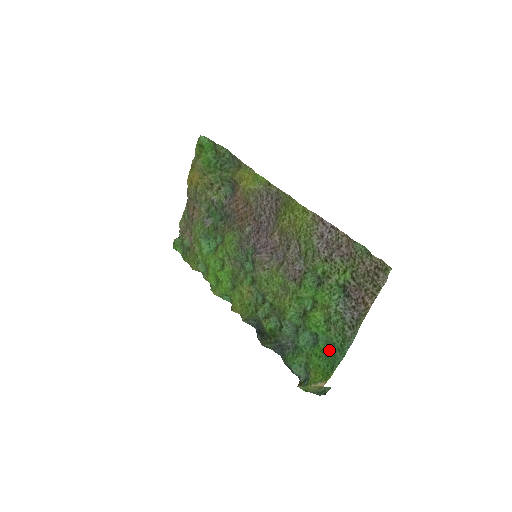
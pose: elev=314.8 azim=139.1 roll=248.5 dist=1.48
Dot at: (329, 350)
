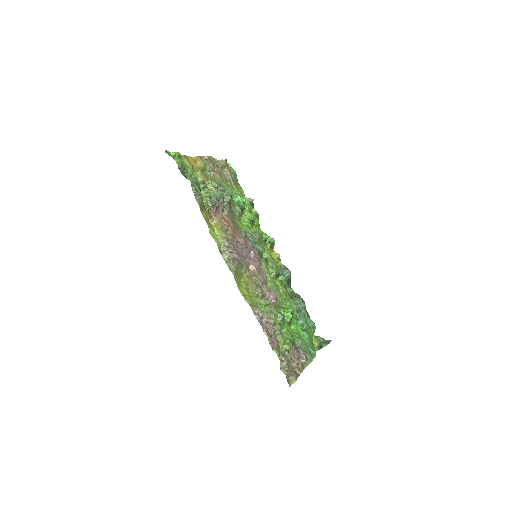
Dot at: (311, 342)
